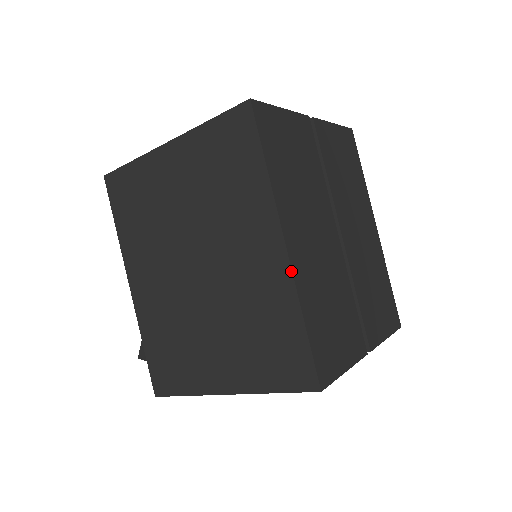
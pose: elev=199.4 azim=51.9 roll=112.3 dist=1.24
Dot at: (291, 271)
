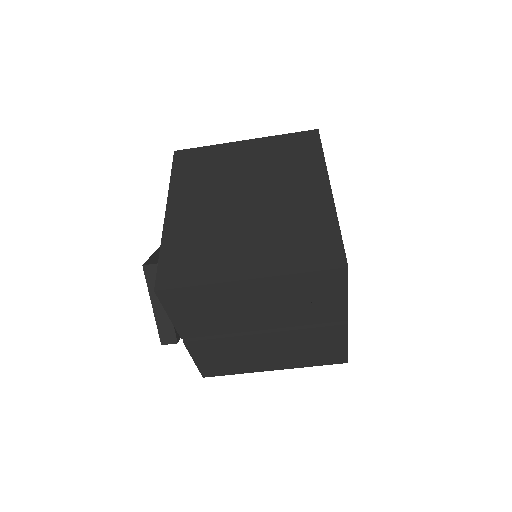
Dot at: (333, 200)
